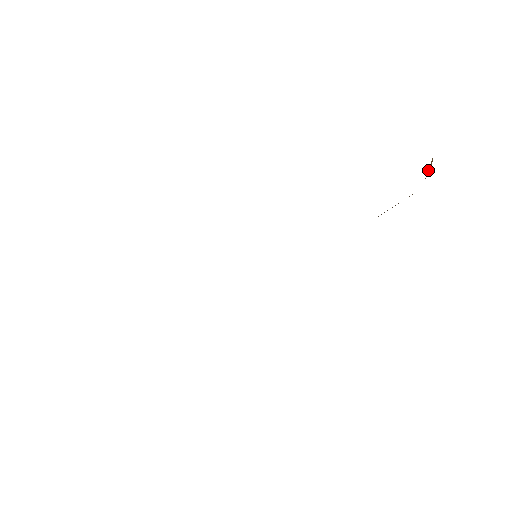
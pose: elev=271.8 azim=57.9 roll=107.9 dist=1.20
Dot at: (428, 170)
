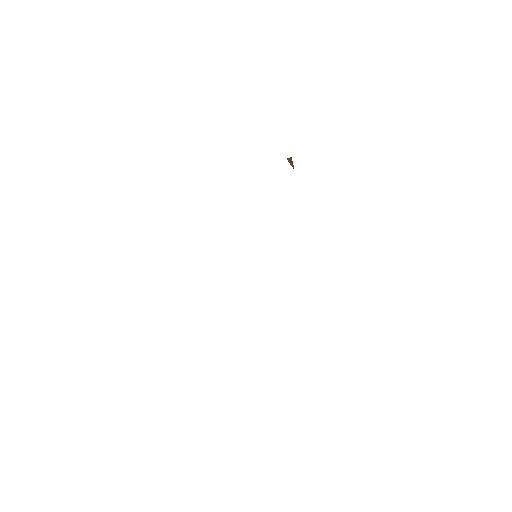
Dot at: (291, 165)
